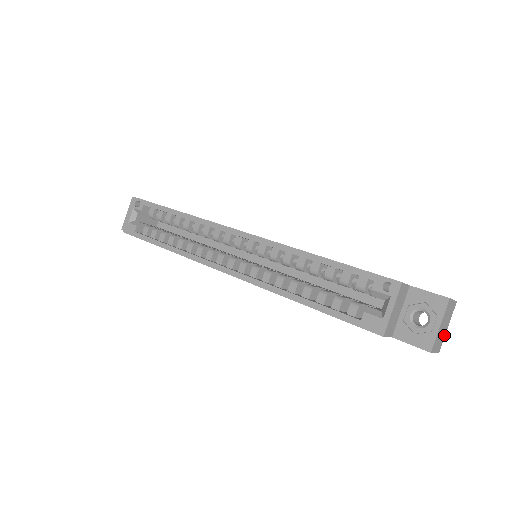
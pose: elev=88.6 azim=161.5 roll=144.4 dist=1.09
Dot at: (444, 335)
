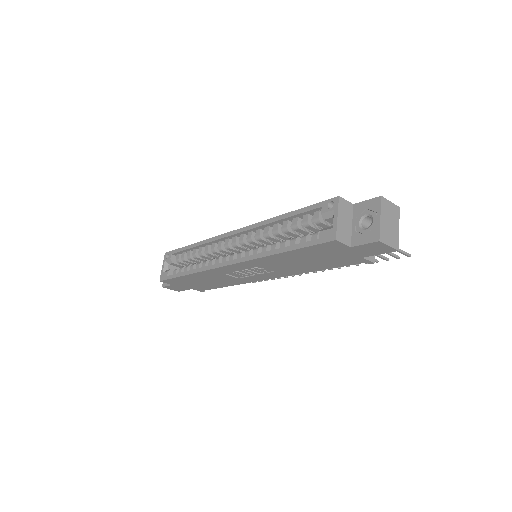
Dot at: (397, 235)
